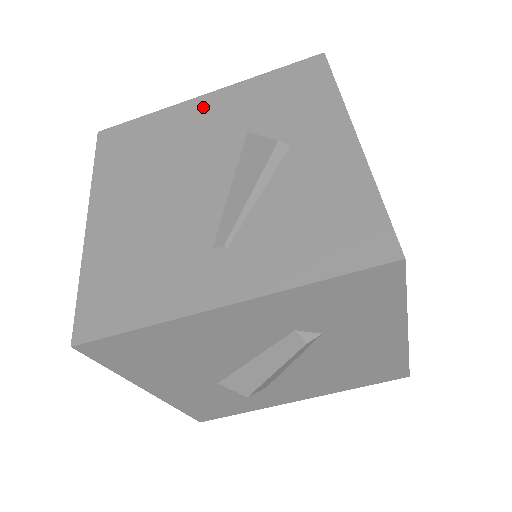
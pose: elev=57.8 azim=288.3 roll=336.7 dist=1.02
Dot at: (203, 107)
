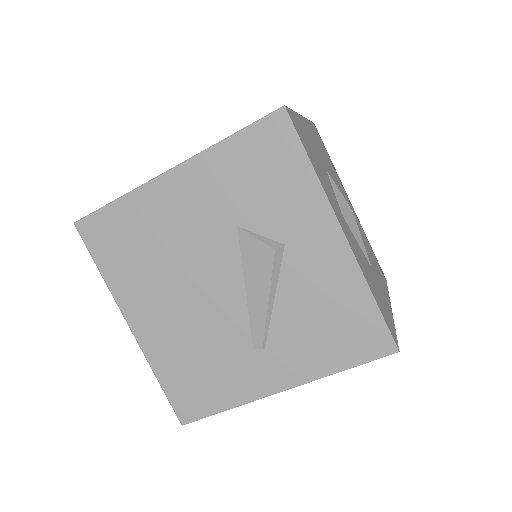
Dot at: (175, 190)
